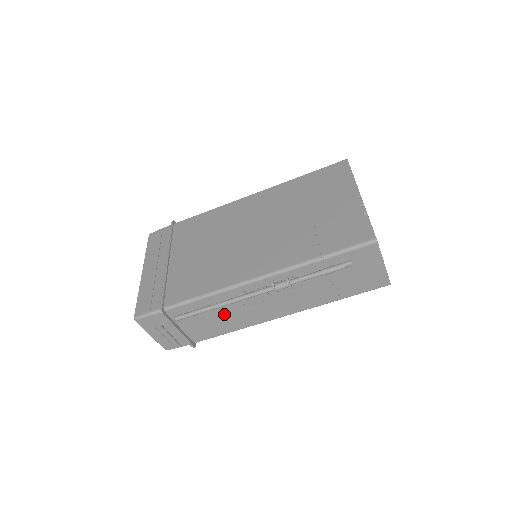
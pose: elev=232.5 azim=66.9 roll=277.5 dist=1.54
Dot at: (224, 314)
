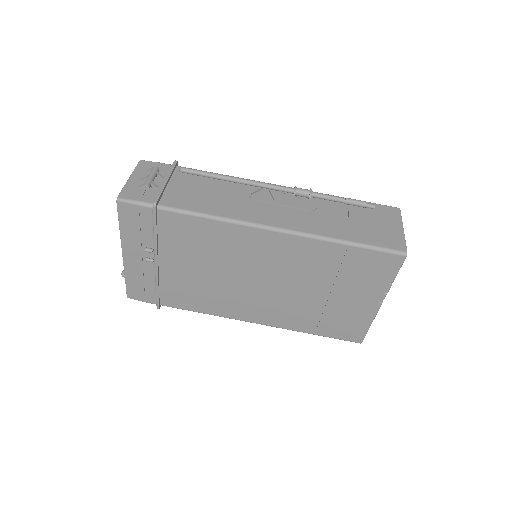
Dot at: (223, 195)
